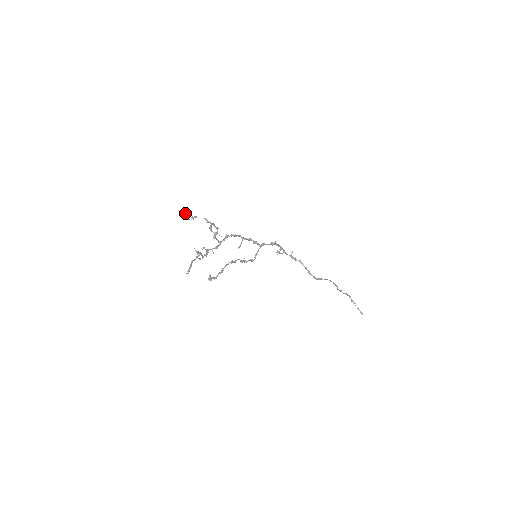
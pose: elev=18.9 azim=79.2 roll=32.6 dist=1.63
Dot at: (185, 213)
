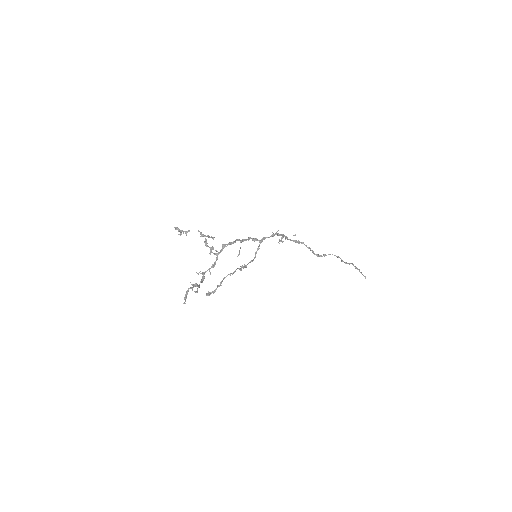
Dot at: (176, 228)
